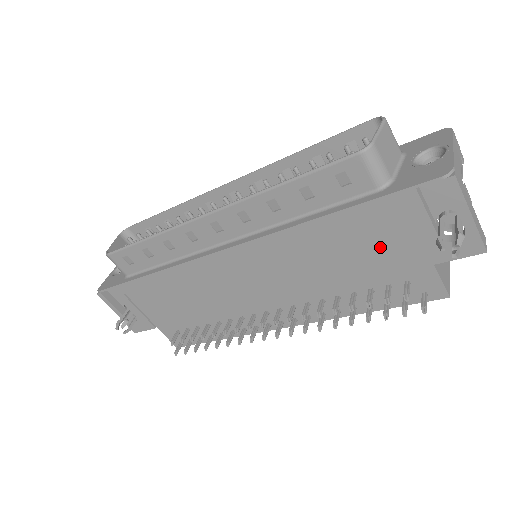
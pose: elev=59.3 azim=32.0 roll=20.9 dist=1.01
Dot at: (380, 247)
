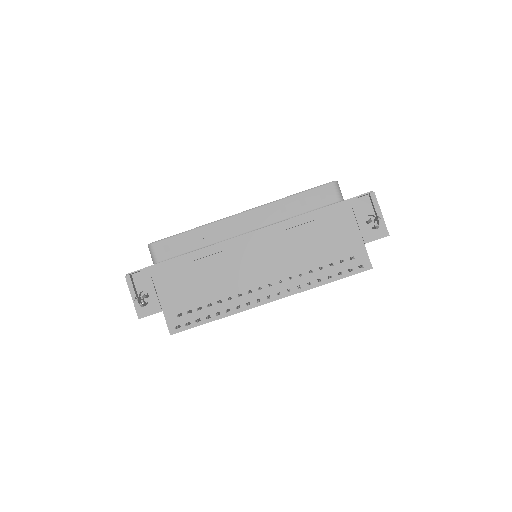
Dot at: (338, 233)
